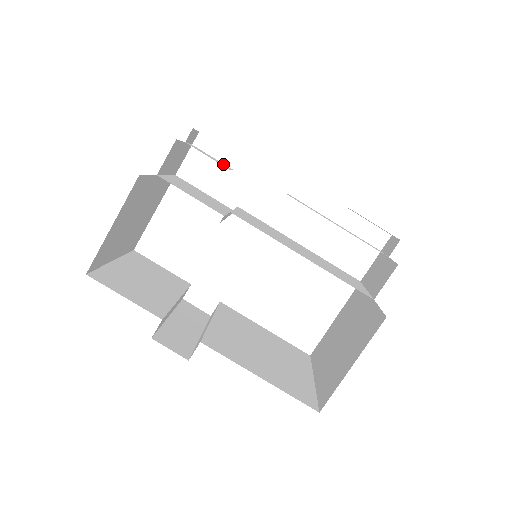
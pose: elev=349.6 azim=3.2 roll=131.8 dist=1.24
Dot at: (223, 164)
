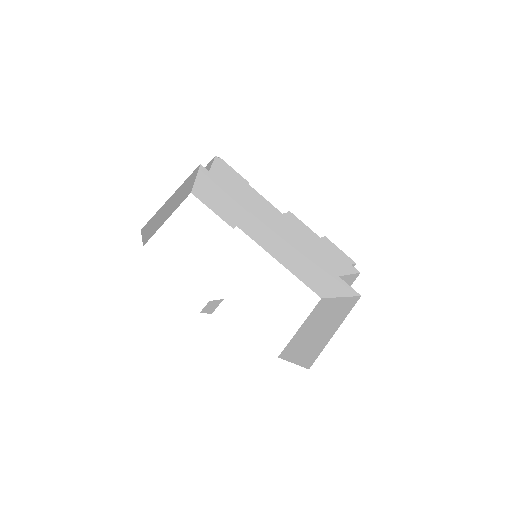
Dot at: (232, 190)
